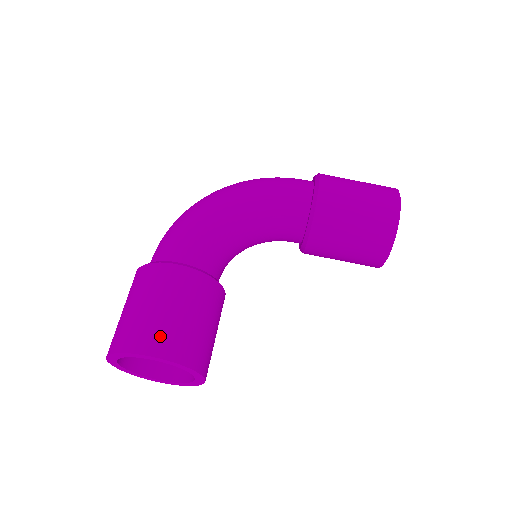
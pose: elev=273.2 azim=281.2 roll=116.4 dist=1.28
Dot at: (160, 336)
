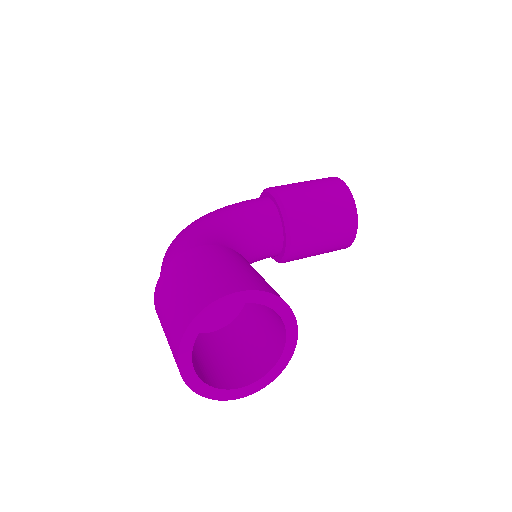
Dot at: (231, 280)
